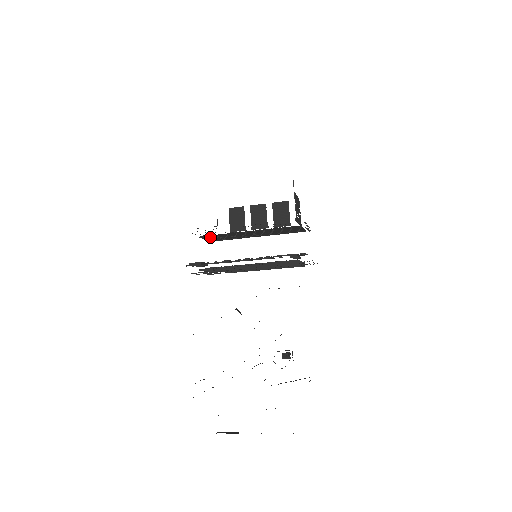
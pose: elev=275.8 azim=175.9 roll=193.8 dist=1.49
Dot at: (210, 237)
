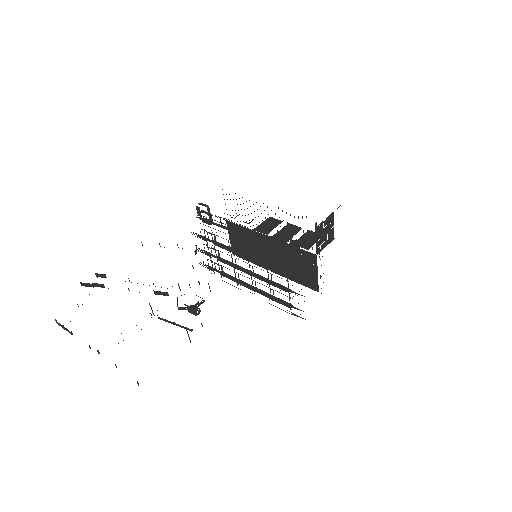
Dot at: (235, 234)
